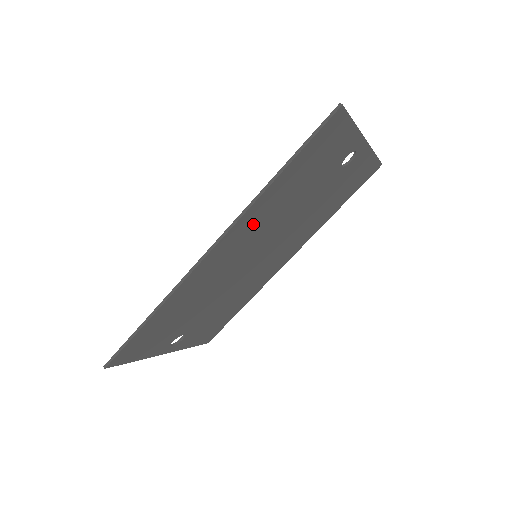
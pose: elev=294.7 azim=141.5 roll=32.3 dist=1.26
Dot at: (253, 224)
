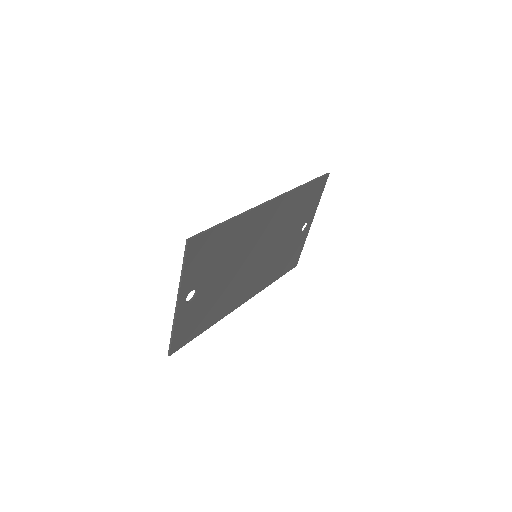
Dot at: (282, 211)
